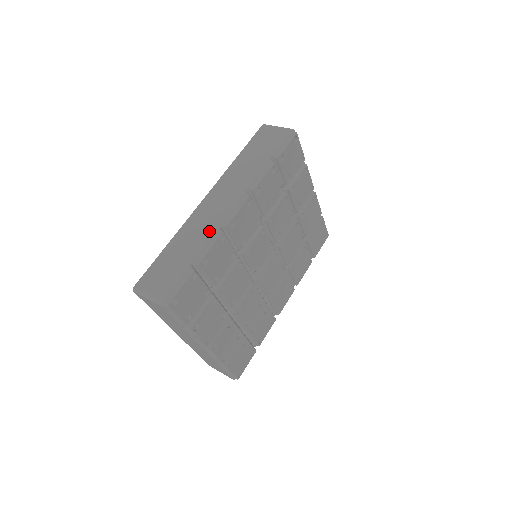
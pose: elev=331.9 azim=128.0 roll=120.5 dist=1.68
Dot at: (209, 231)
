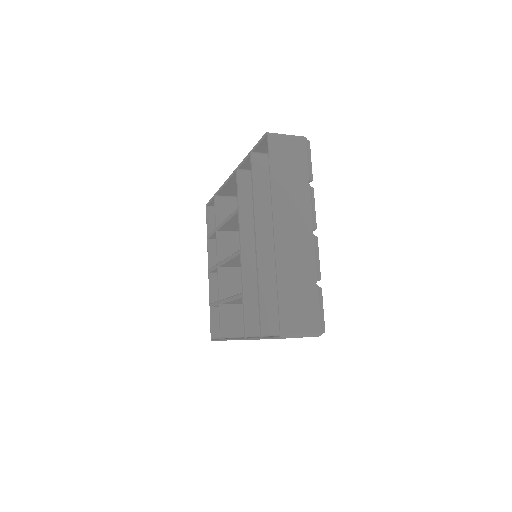
Dot at: occluded
